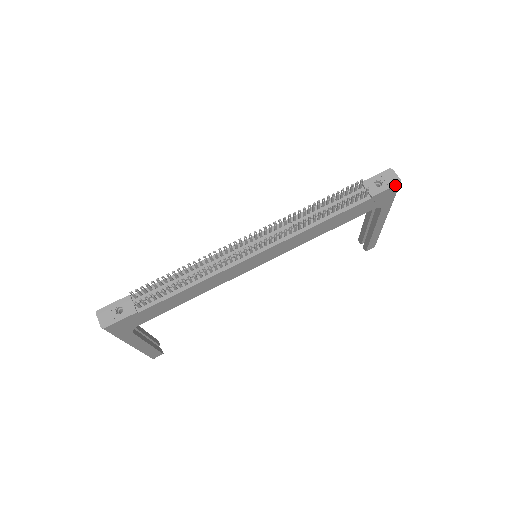
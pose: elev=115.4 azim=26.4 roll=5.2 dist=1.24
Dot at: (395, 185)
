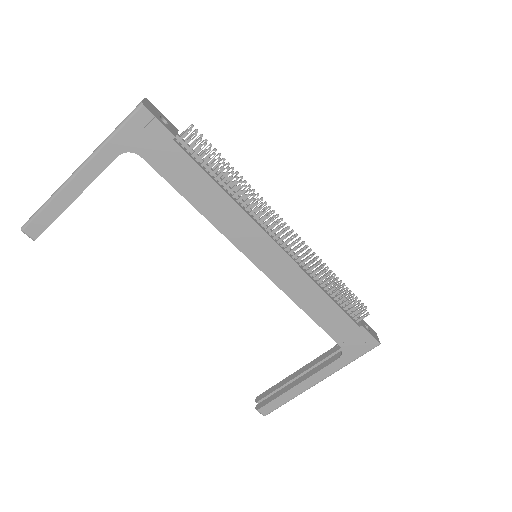
Dot at: (377, 341)
